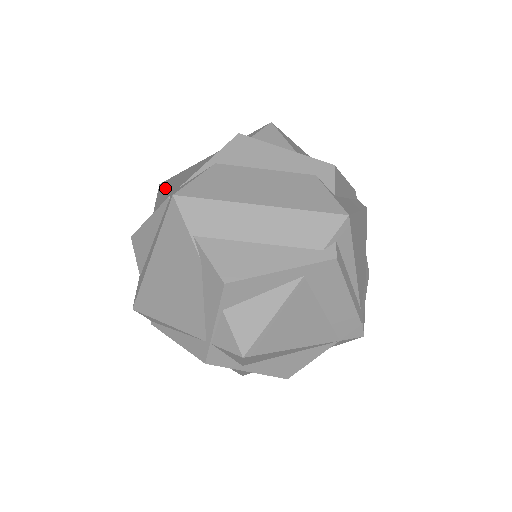
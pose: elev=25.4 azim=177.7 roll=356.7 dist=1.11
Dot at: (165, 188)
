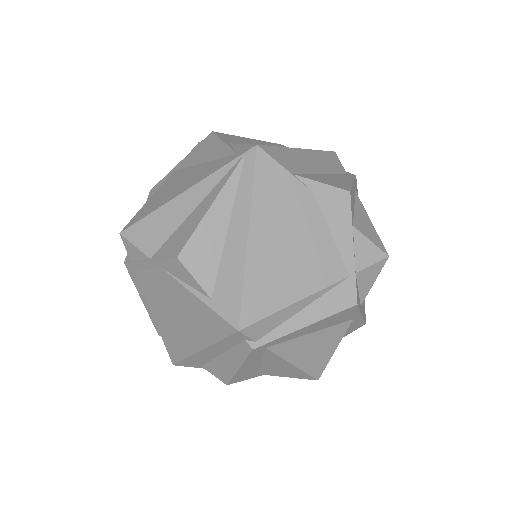
Dot at: (185, 190)
